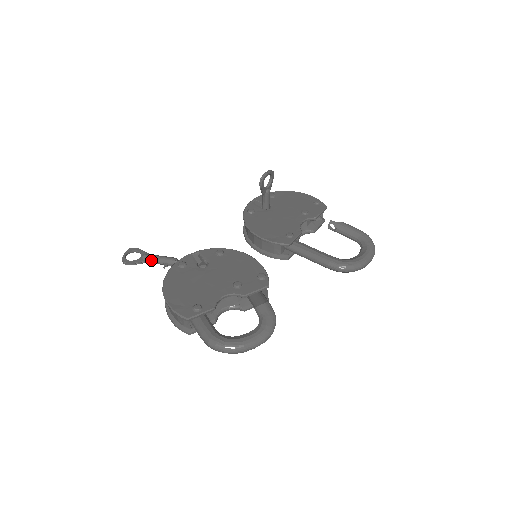
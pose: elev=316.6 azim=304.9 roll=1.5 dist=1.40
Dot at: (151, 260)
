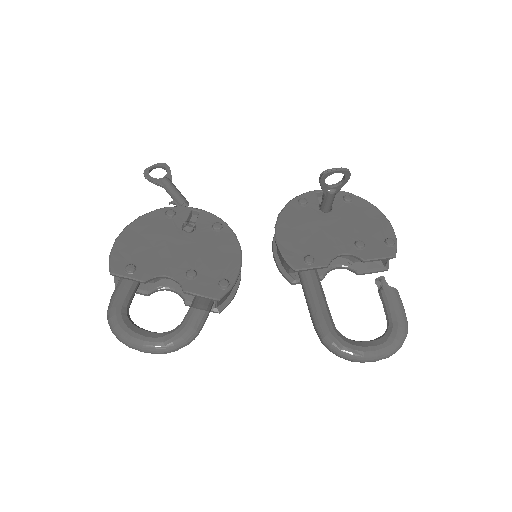
Dot at: (166, 188)
